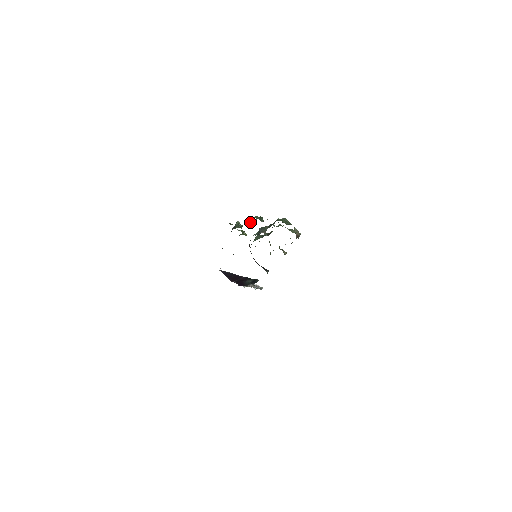
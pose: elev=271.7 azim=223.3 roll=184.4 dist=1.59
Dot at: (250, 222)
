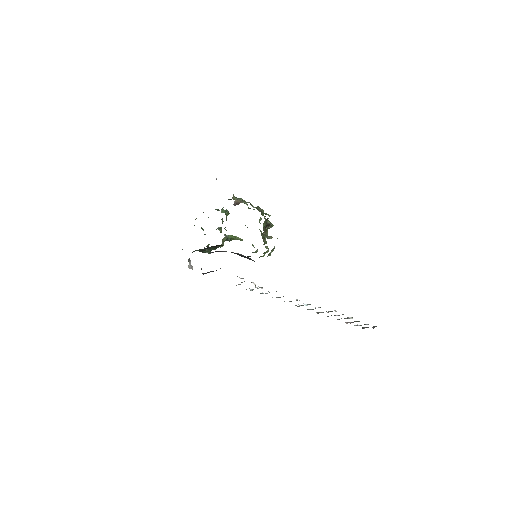
Dot at: occluded
